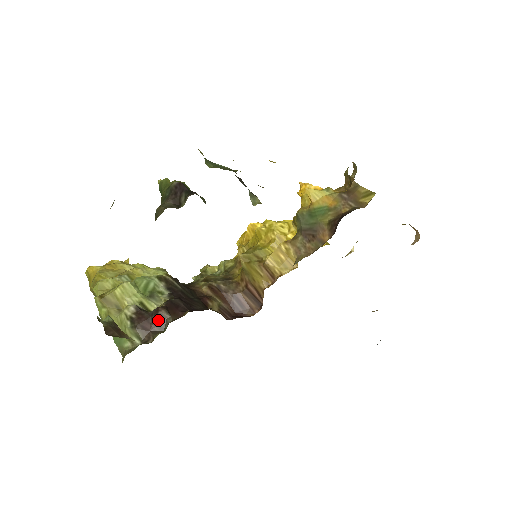
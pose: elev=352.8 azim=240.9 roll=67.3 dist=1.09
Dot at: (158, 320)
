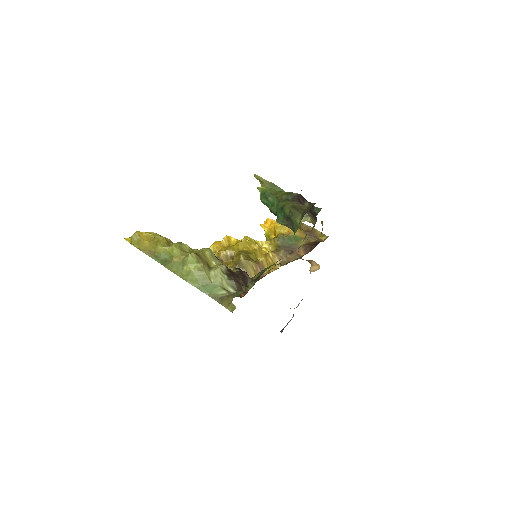
Dot at: (244, 278)
